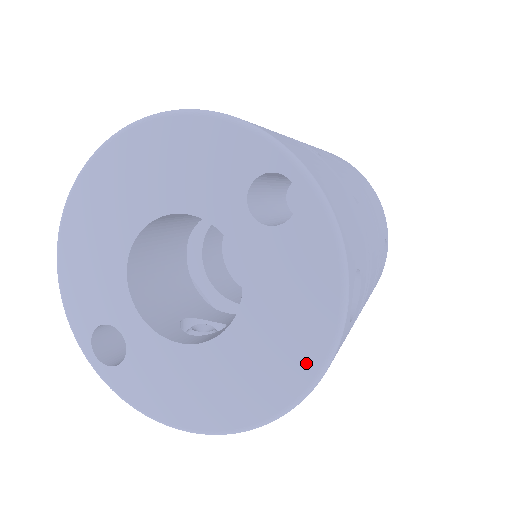
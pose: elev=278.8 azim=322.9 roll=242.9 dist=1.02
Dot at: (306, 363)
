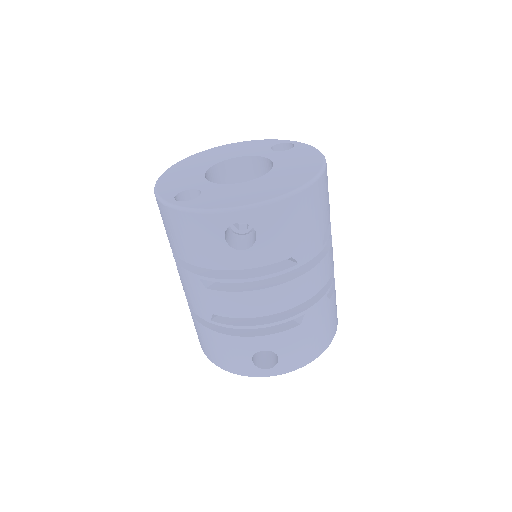
Dot at: (312, 171)
